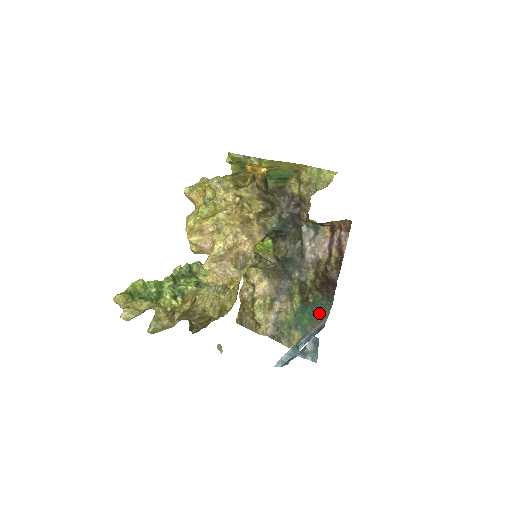
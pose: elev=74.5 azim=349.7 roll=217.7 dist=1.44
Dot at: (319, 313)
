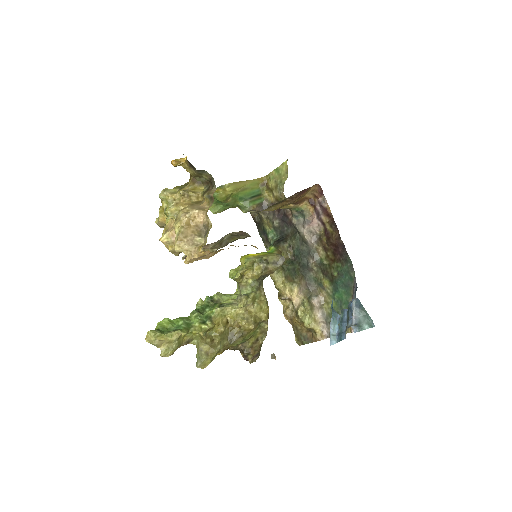
Dot at: (348, 280)
